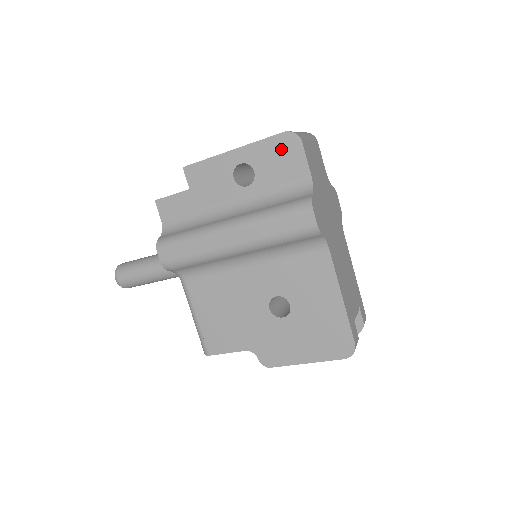
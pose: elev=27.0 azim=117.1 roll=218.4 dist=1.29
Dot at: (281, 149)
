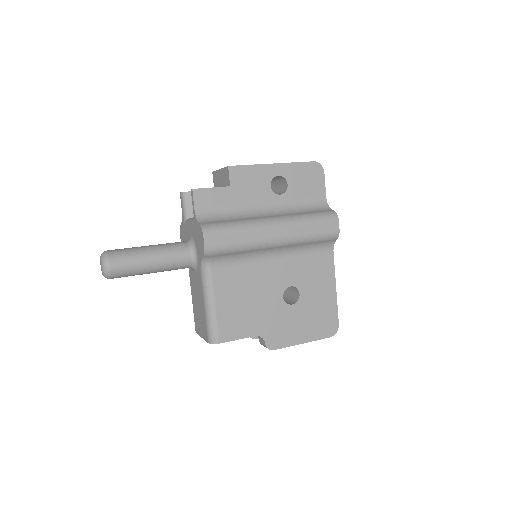
Dot at: (310, 173)
